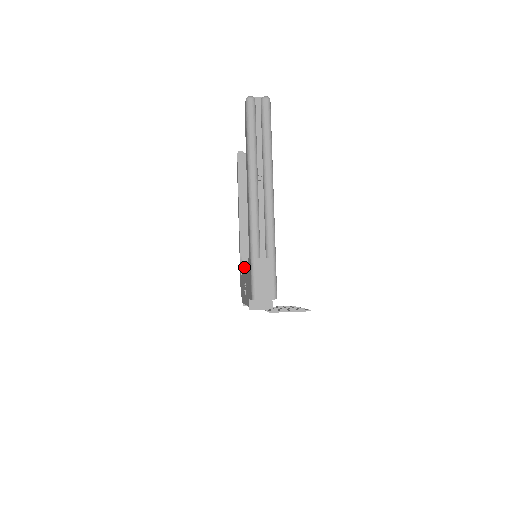
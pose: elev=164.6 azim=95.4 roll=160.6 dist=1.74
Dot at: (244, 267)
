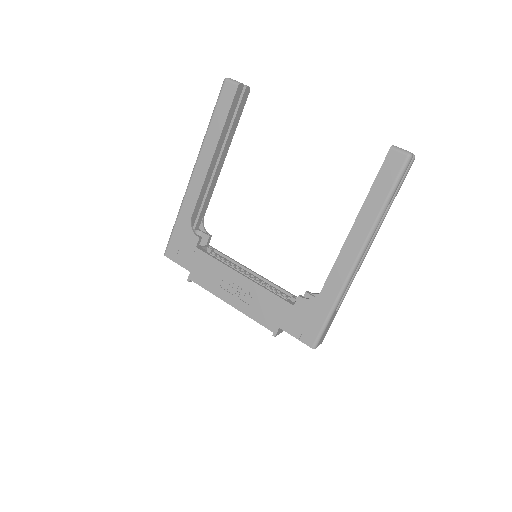
Dot at: (201, 238)
